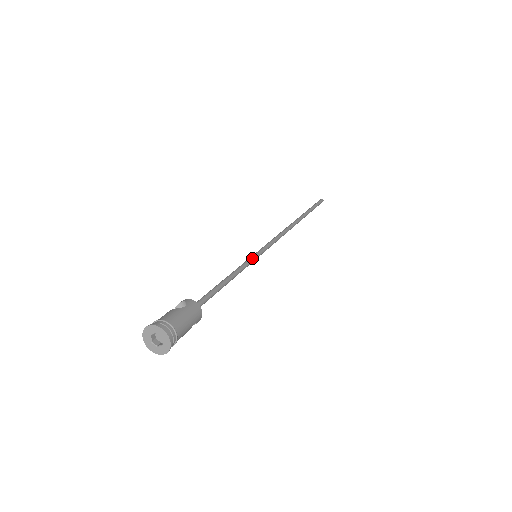
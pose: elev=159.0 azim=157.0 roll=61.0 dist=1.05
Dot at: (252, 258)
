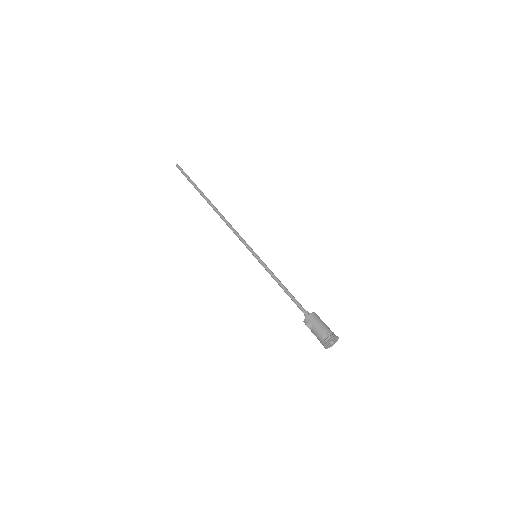
Dot at: (260, 261)
